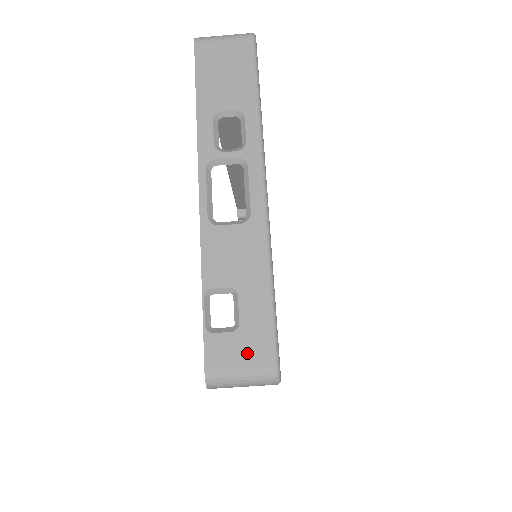
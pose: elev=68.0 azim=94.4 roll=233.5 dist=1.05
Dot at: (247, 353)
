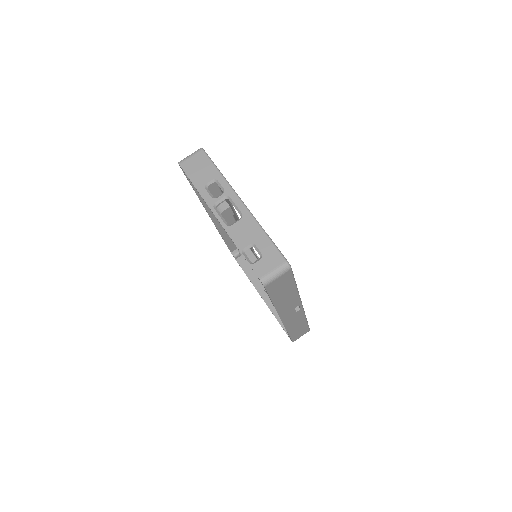
Dot at: (271, 263)
